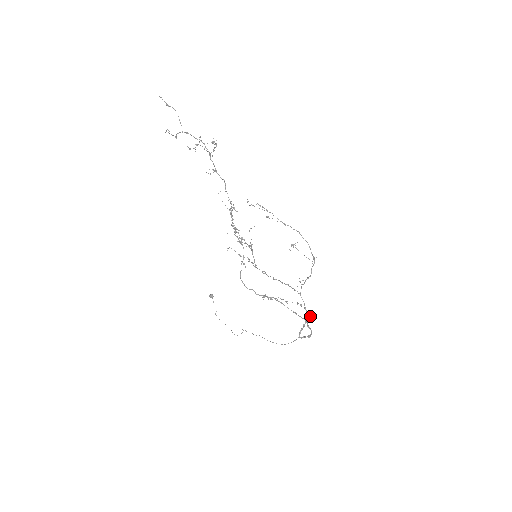
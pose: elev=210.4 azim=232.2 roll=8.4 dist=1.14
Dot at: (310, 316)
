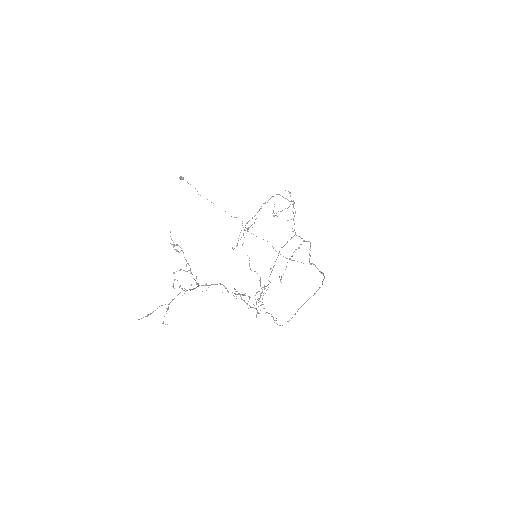
Dot at: (310, 243)
